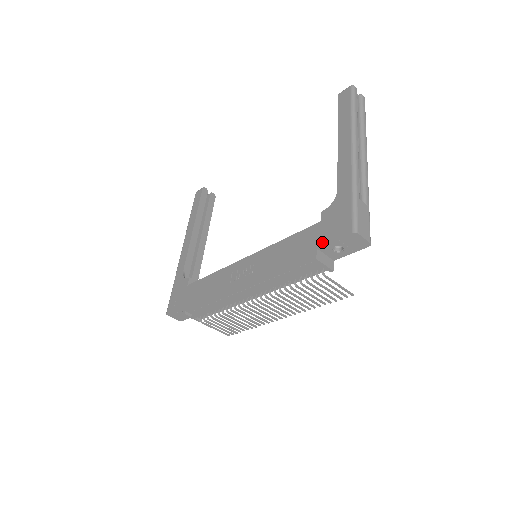
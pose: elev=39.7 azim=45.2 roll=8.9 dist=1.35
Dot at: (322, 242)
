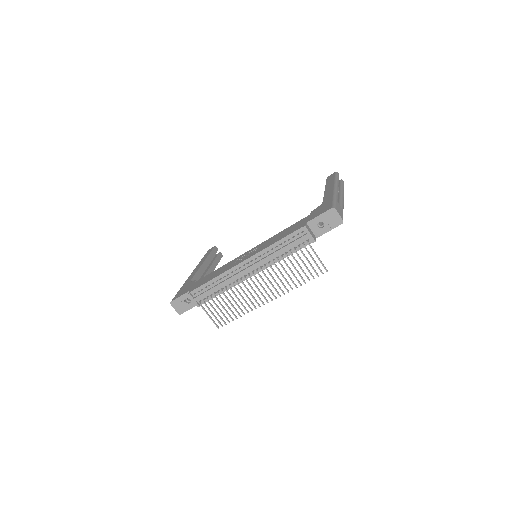
Dot at: (310, 219)
